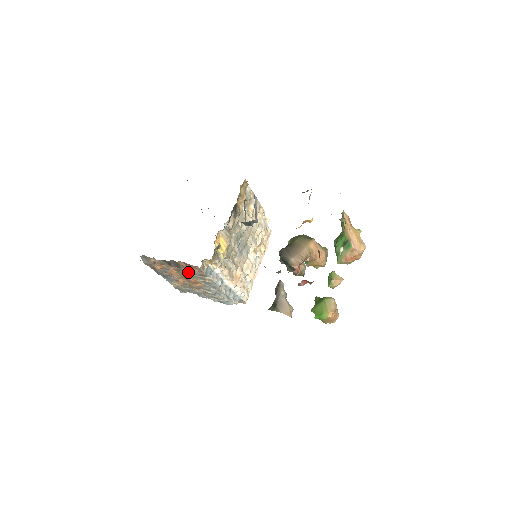
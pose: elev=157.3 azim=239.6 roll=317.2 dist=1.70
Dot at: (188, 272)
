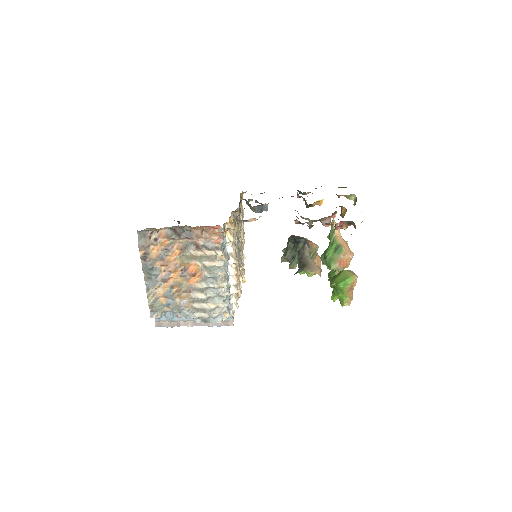
Dot at: (198, 247)
